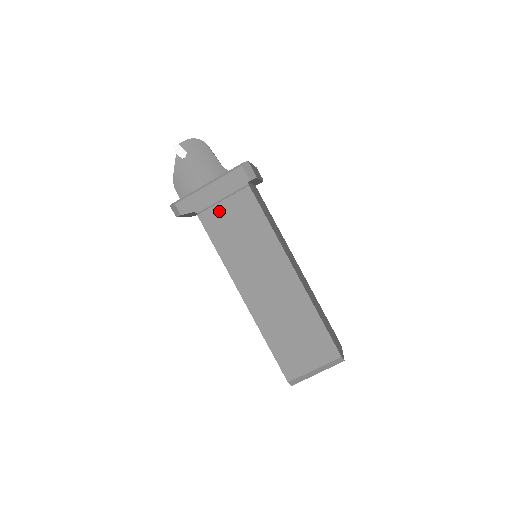
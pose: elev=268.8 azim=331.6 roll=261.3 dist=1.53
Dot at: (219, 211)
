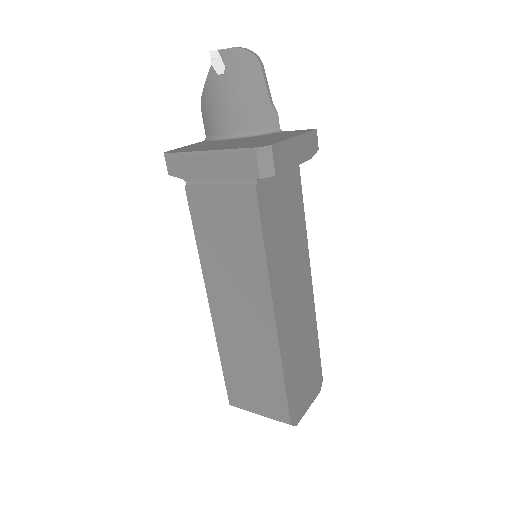
Dot at: (210, 197)
